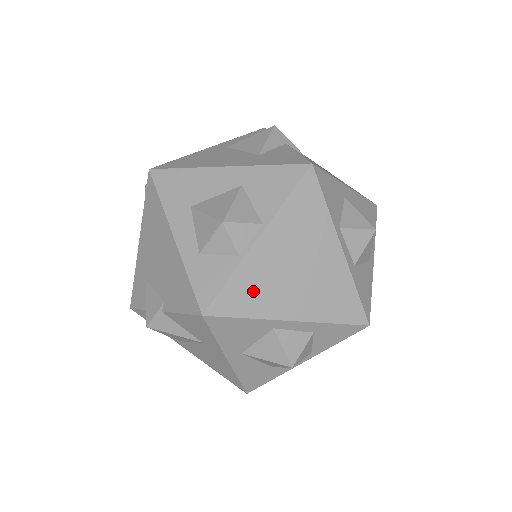
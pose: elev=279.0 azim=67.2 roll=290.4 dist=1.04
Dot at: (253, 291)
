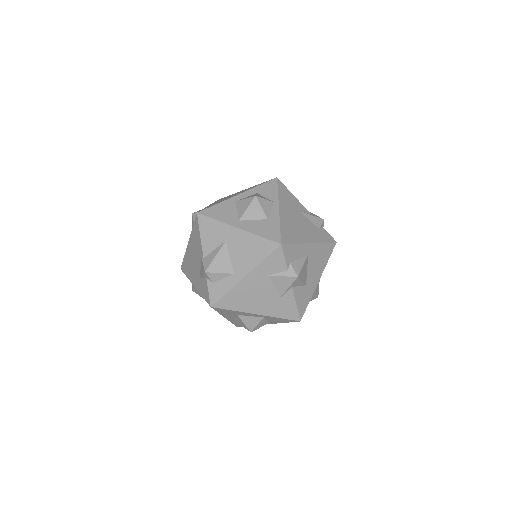
Dot at: occluded
